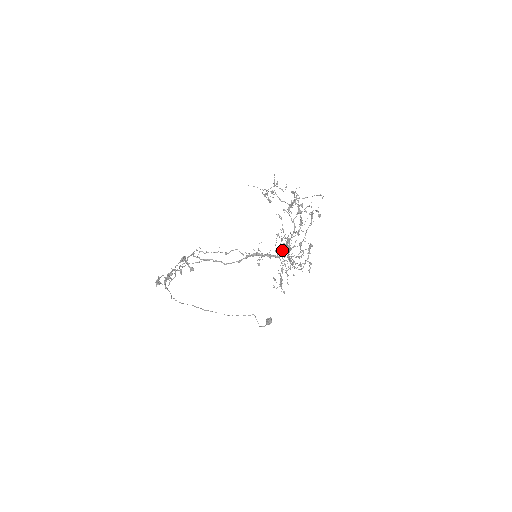
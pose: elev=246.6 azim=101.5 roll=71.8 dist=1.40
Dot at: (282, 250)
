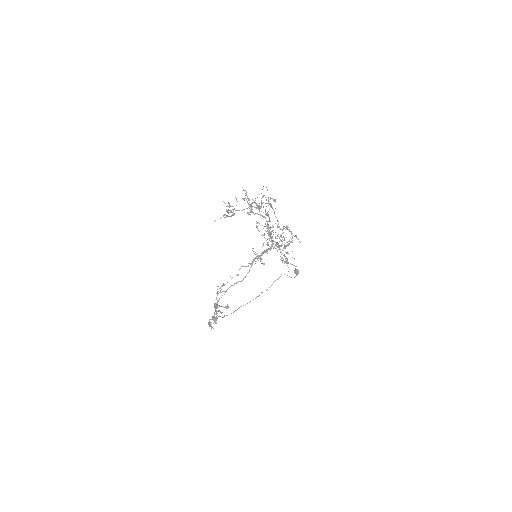
Dot at: occluded
